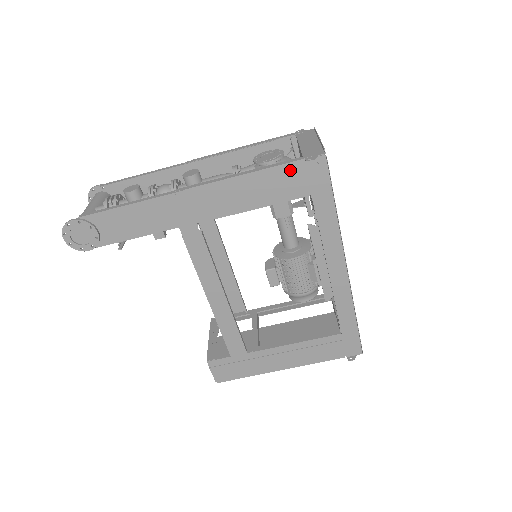
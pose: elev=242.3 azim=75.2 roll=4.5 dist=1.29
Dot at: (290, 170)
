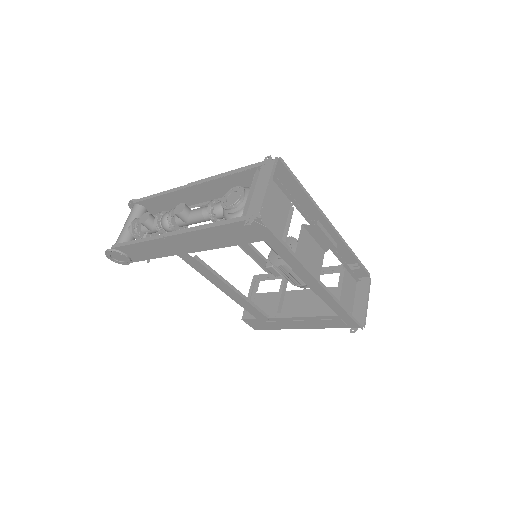
Dot at: (237, 227)
